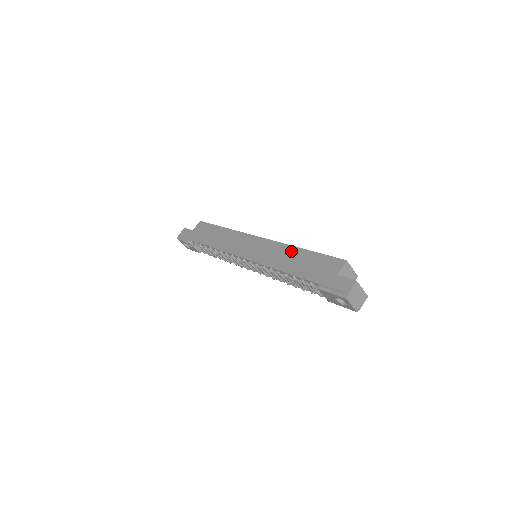
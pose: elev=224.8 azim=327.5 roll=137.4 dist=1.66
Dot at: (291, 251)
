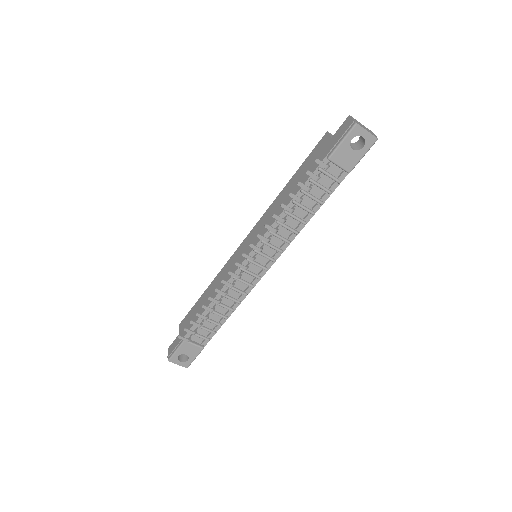
Dot at: (280, 197)
